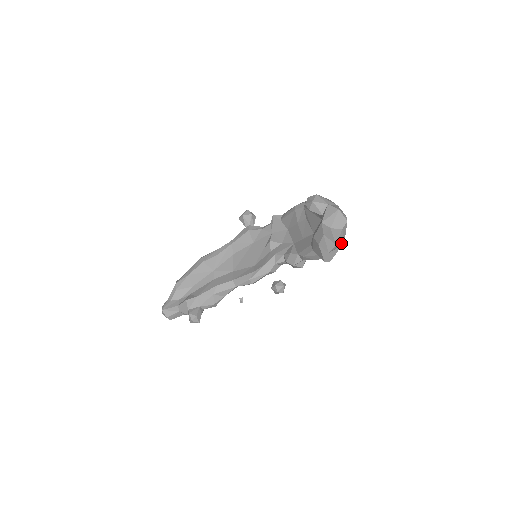
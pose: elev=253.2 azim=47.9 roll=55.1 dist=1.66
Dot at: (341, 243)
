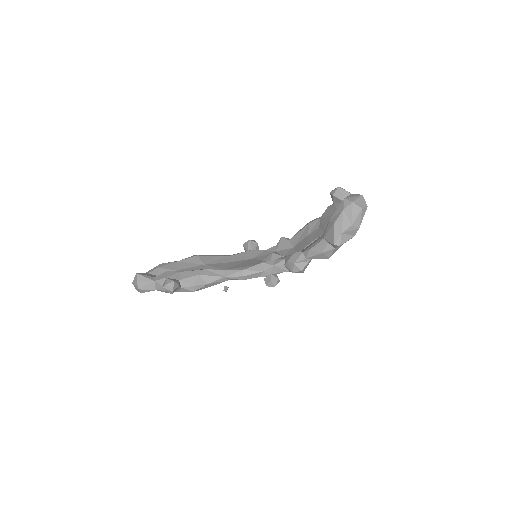
Dot at: (356, 228)
